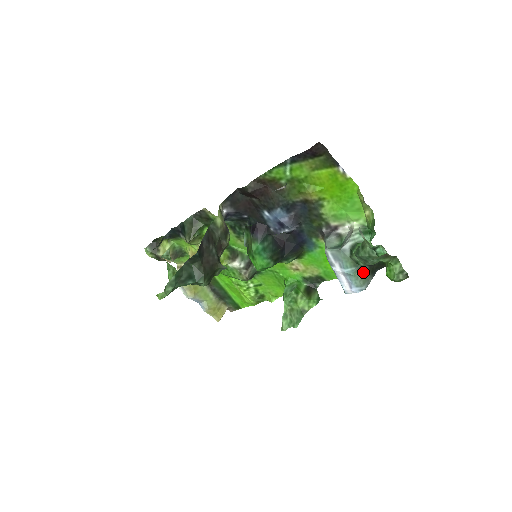
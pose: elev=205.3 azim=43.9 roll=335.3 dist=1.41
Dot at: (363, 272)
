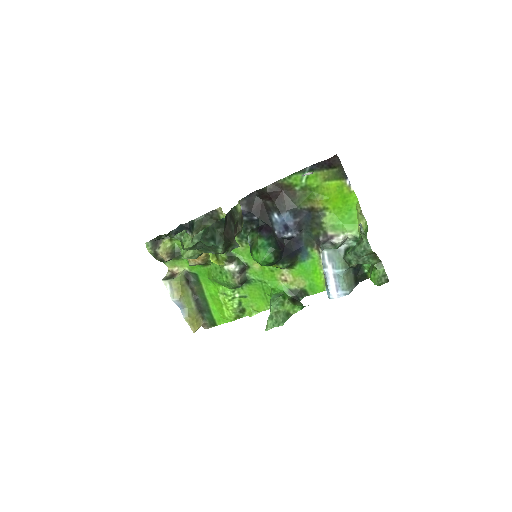
Dot at: (349, 278)
